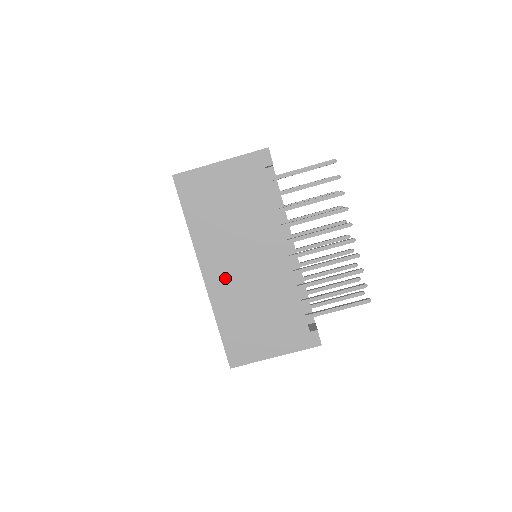
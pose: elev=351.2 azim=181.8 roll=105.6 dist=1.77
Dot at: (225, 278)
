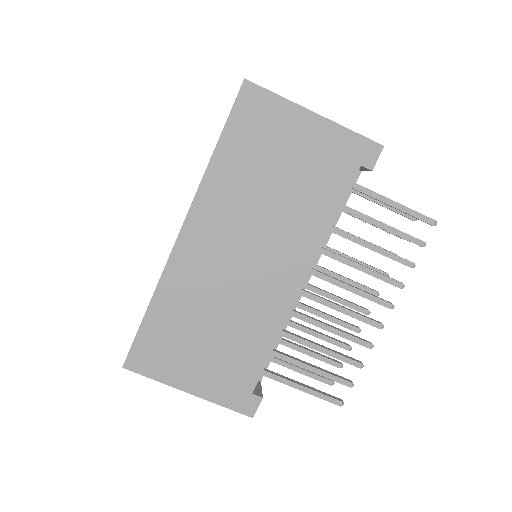
Dot at: (205, 256)
